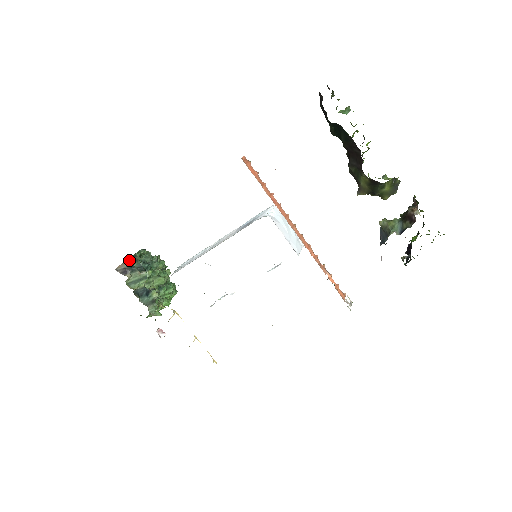
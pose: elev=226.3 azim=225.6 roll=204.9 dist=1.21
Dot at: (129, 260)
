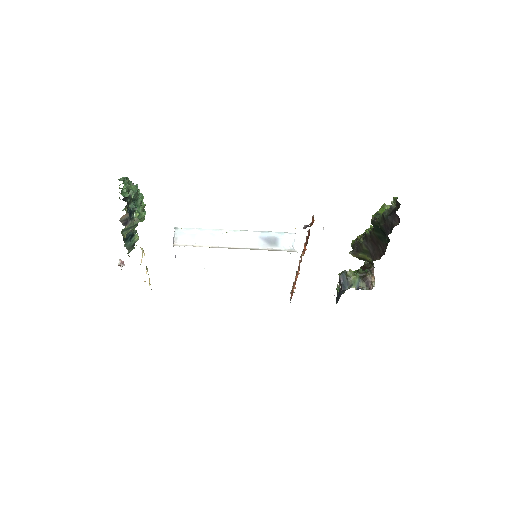
Dot at: (128, 205)
